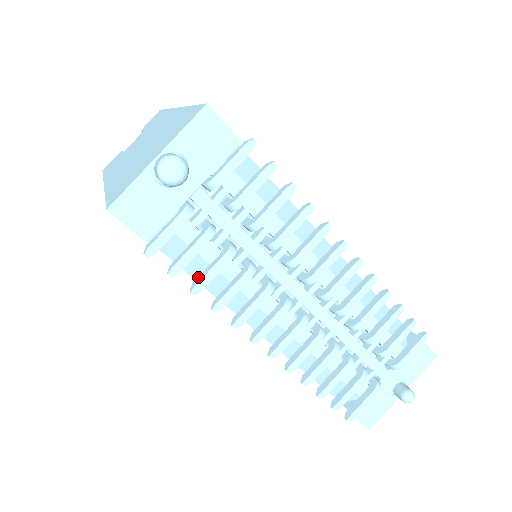
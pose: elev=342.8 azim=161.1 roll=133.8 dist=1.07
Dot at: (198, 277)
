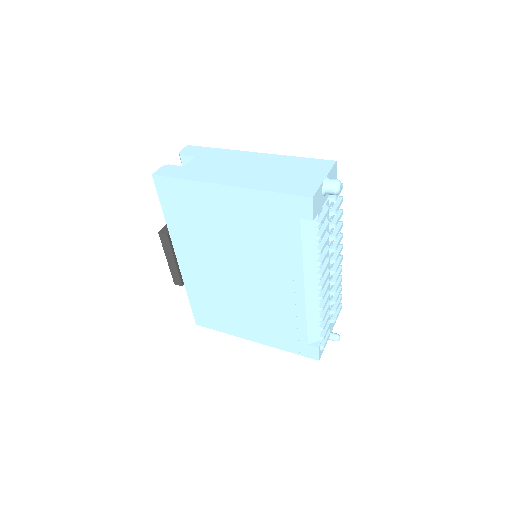
Dot at: (318, 246)
